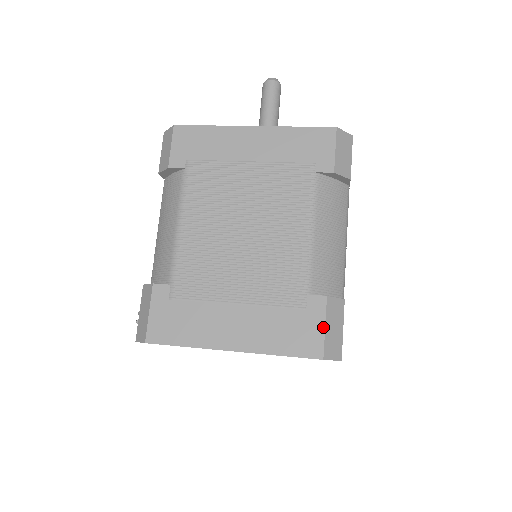
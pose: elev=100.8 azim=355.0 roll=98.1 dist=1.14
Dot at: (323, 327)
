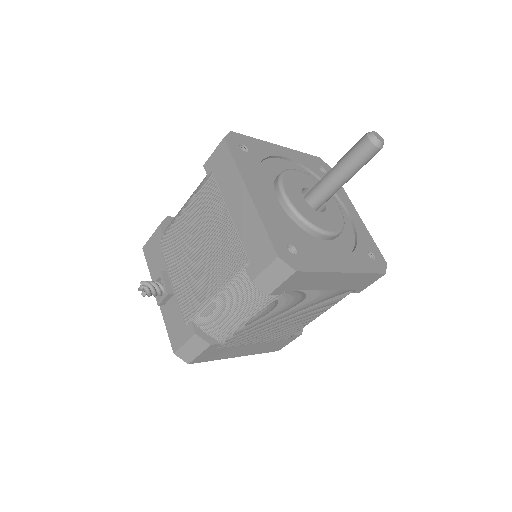
Dot at: occluded
